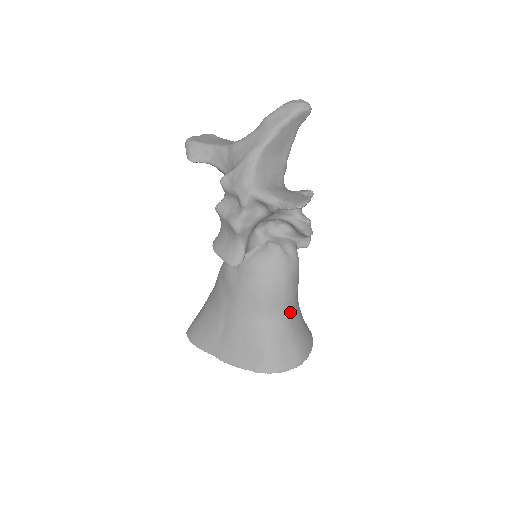
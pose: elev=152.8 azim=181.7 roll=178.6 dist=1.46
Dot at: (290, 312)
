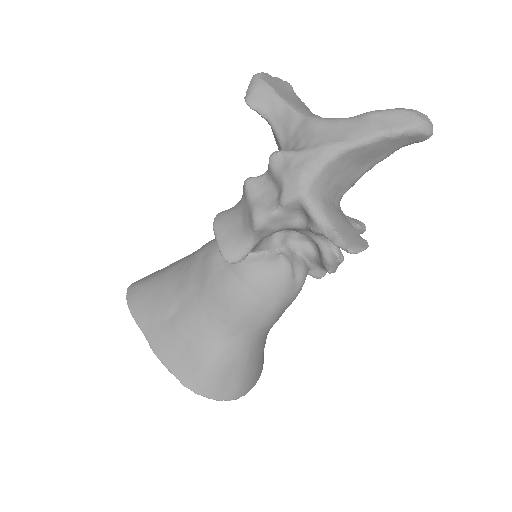
Dot at: (257, 339)
